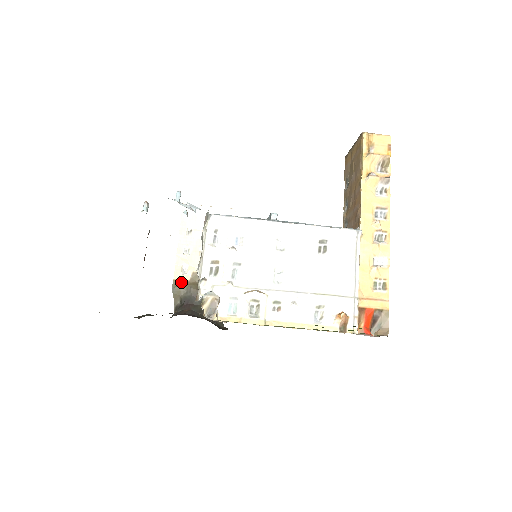
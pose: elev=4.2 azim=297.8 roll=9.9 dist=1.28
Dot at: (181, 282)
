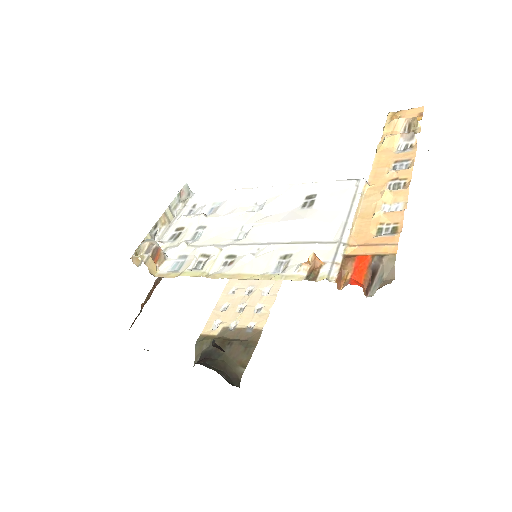
Dot at: (207, 336)
